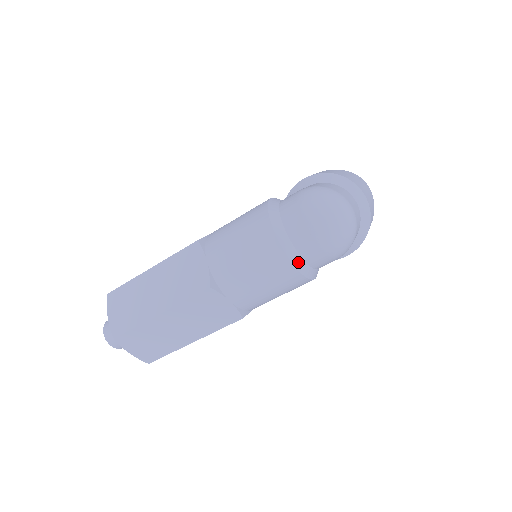
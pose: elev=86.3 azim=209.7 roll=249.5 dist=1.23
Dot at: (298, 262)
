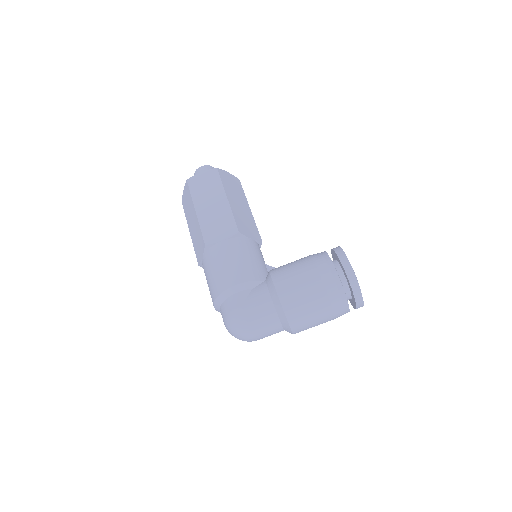
Dot at: occluded
